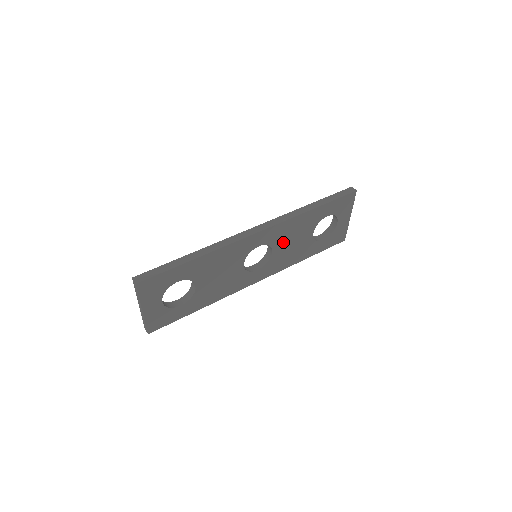
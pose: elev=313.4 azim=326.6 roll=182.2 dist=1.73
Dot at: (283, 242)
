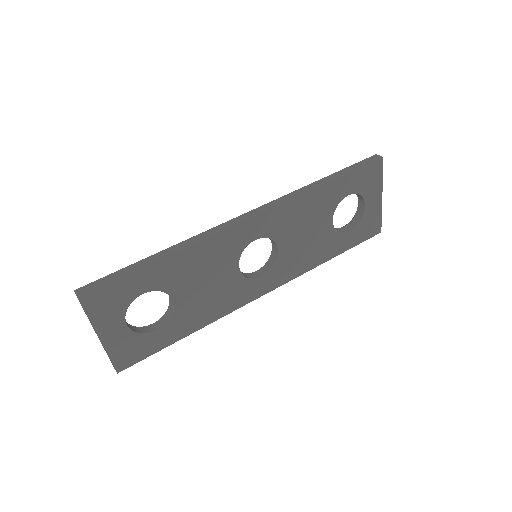
Dot at: (291, 234)
